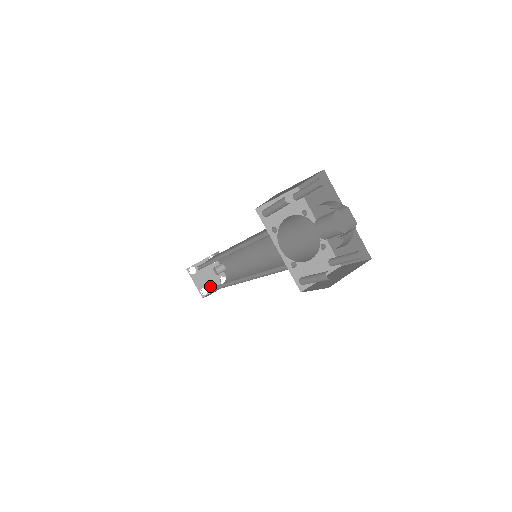
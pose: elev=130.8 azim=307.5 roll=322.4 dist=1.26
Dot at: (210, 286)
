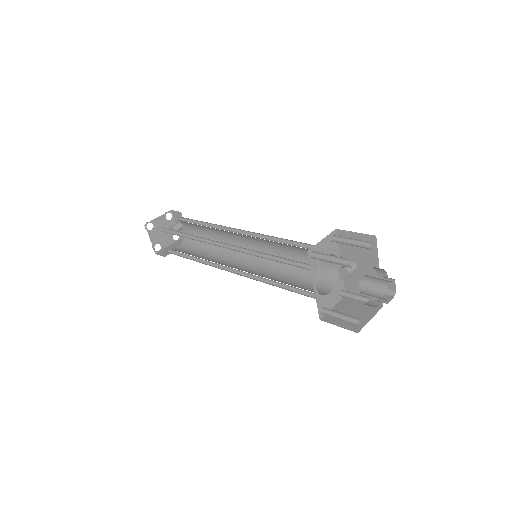
Dot at: (164, 242)
